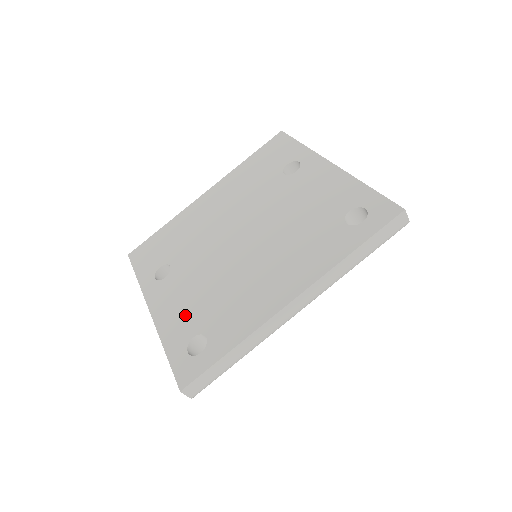
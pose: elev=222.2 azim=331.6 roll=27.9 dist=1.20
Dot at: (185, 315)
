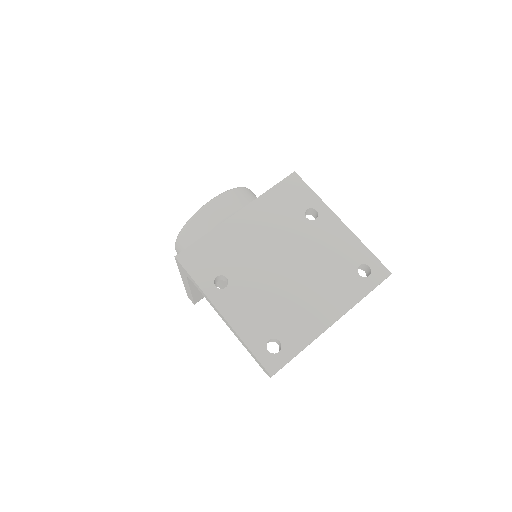
Dot at: (257, 323)
